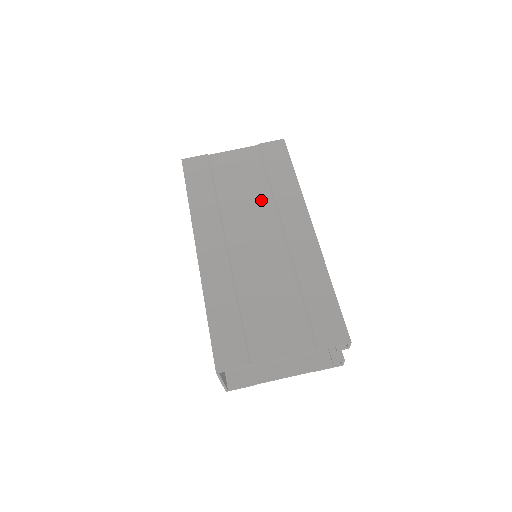
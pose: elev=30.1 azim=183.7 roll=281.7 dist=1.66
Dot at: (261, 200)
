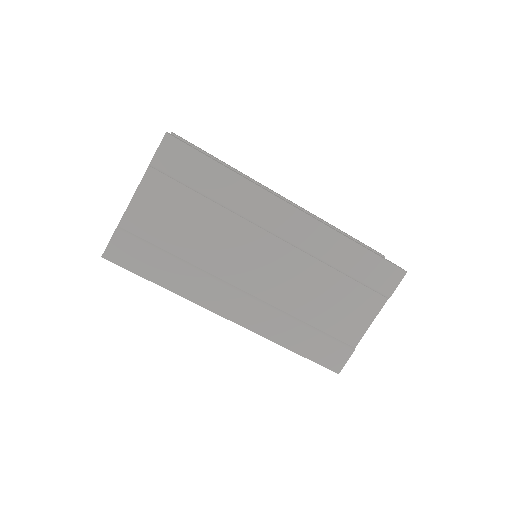
Dot at: (224, 225)
